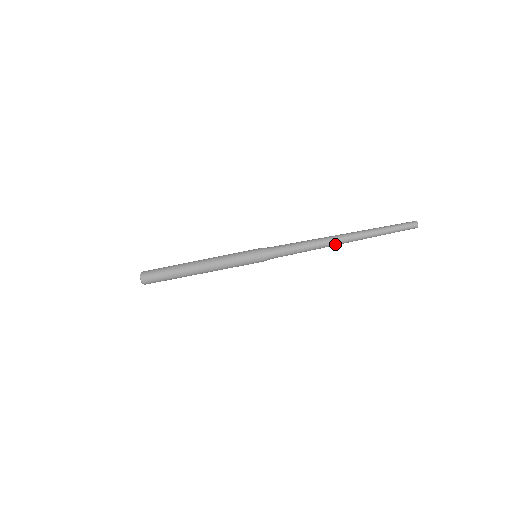
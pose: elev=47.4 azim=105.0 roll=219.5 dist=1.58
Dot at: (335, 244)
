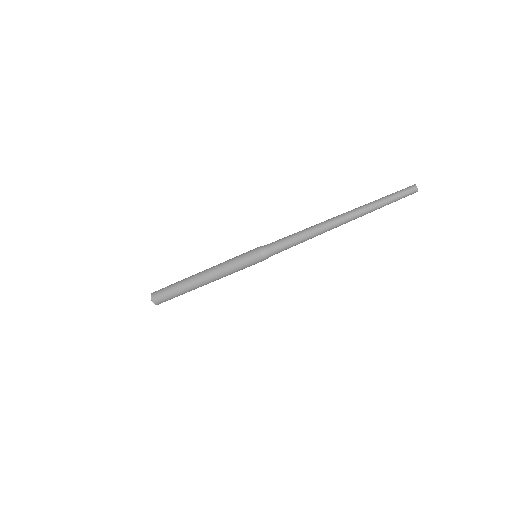
Dot at: (333, 227)
